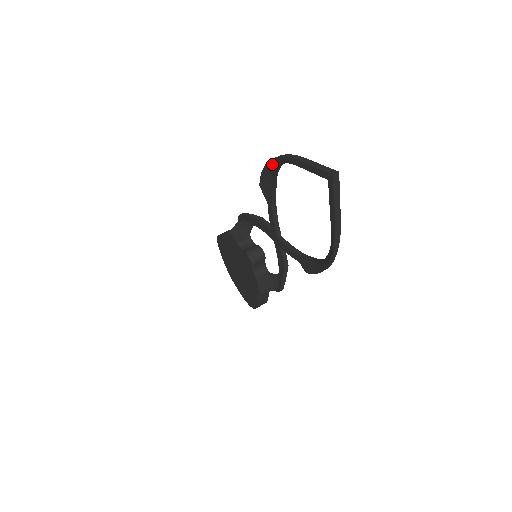
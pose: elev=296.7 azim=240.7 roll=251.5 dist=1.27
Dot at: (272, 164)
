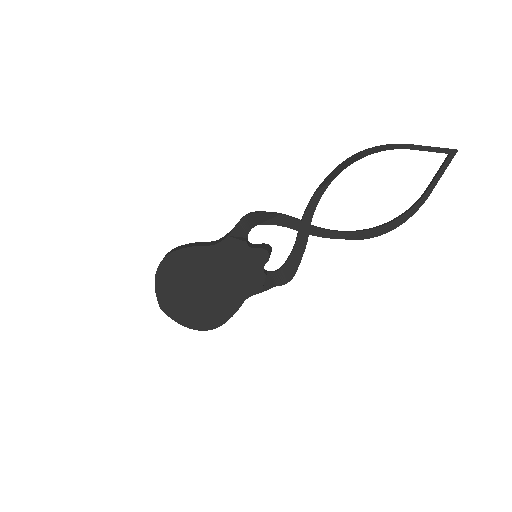
Dot at: (368, 152)
